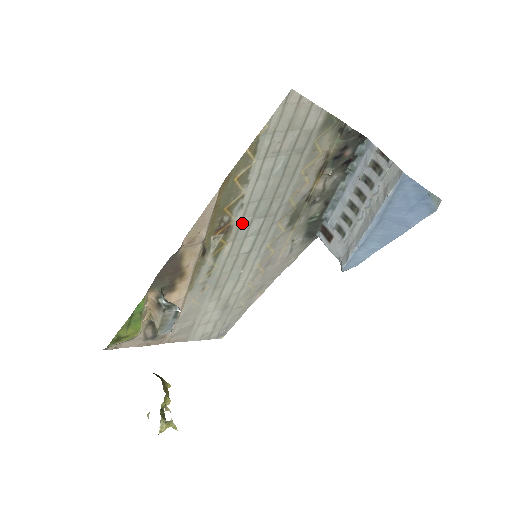
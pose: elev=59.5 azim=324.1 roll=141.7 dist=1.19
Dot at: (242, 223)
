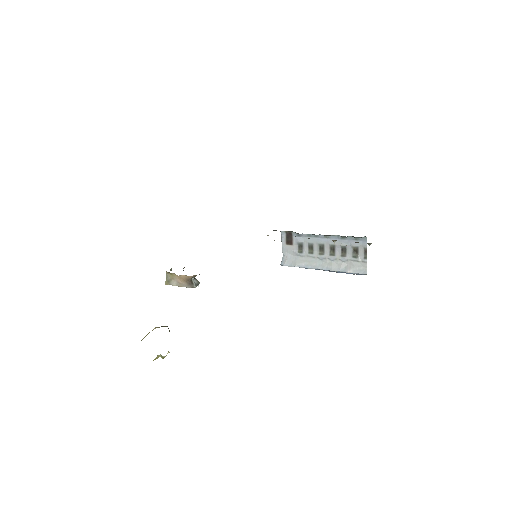
Dot at: occluded
